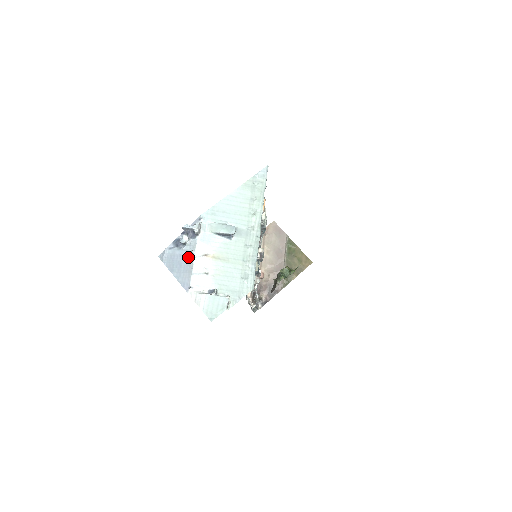
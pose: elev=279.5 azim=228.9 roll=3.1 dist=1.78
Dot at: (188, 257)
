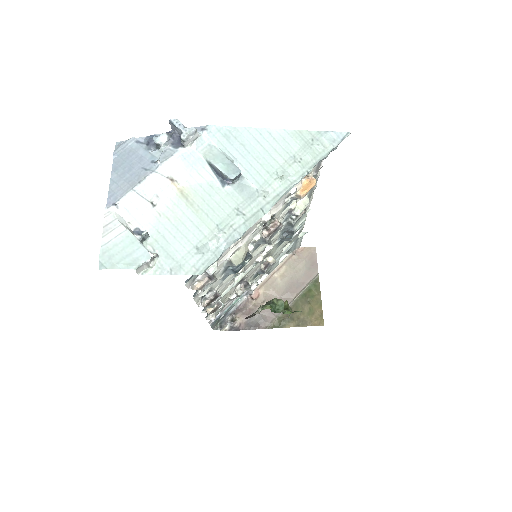
Dot at: (147, 165)
